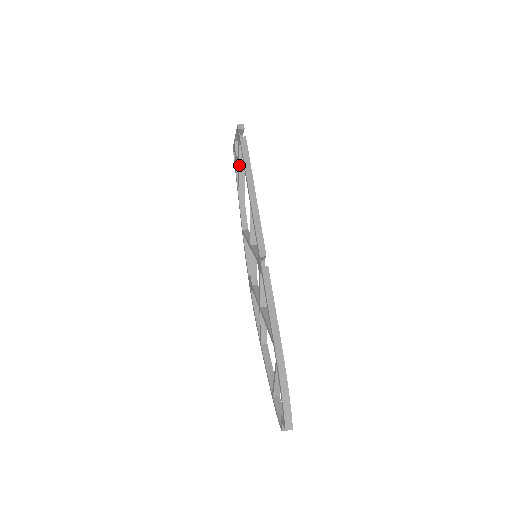
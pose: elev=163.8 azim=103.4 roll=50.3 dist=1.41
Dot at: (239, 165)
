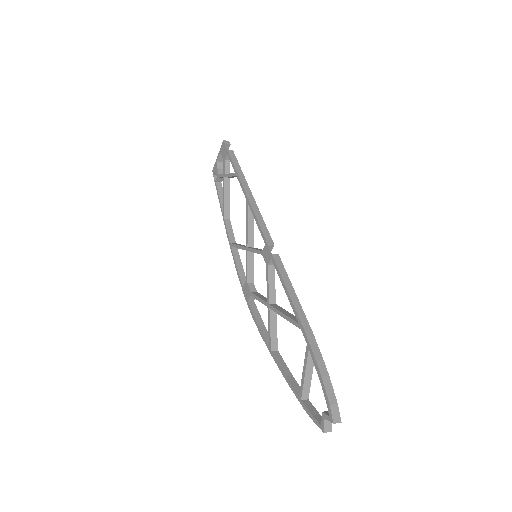
Dot at: (225, 179)
